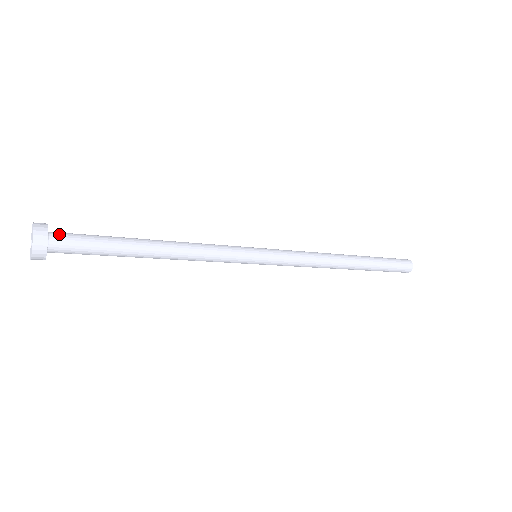
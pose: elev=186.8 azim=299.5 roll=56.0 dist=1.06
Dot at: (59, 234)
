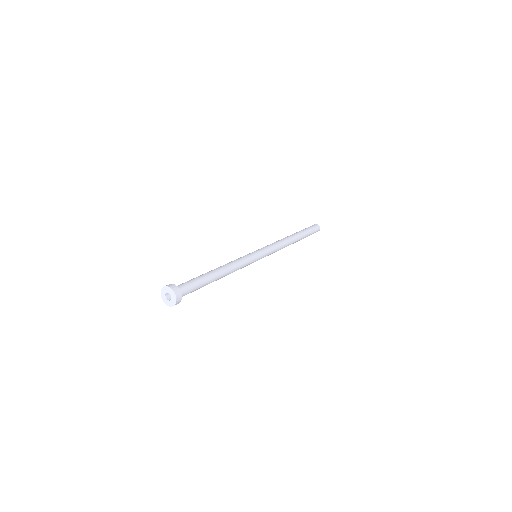
Dot at: (182, 290)
